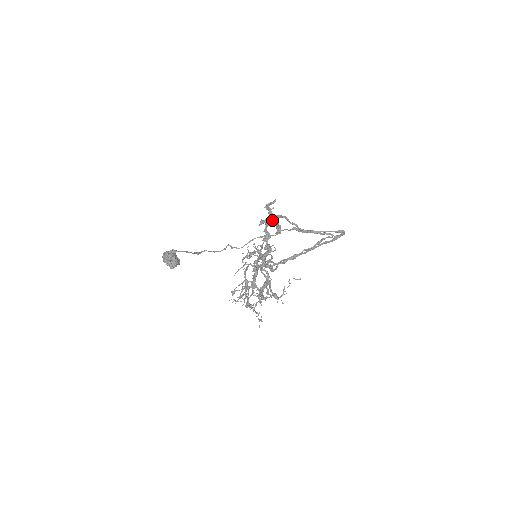
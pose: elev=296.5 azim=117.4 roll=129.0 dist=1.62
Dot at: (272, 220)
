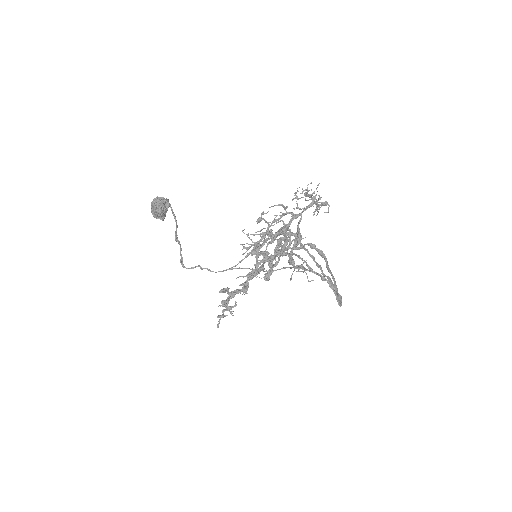
Dot at: occluded
